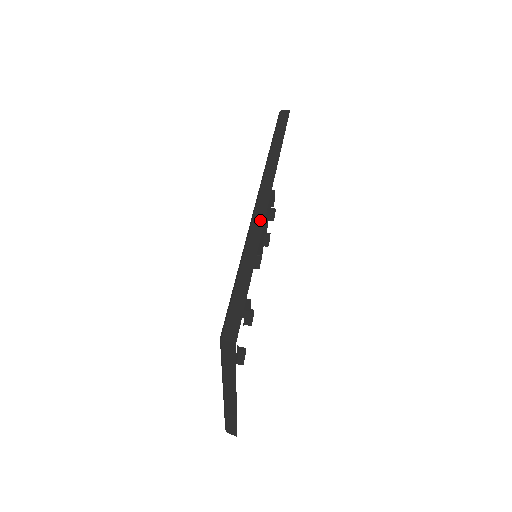
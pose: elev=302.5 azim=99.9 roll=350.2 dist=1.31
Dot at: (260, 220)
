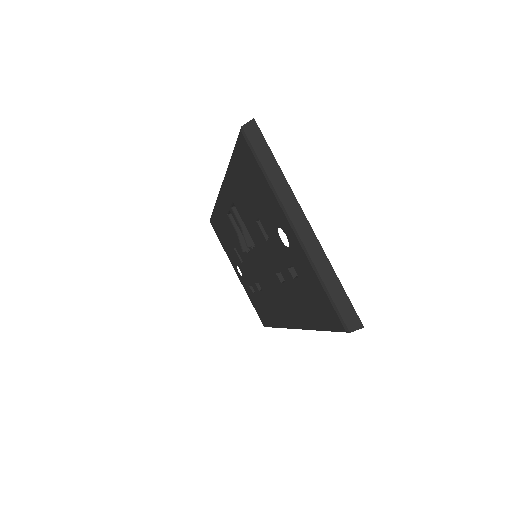
Dot at: occluded
